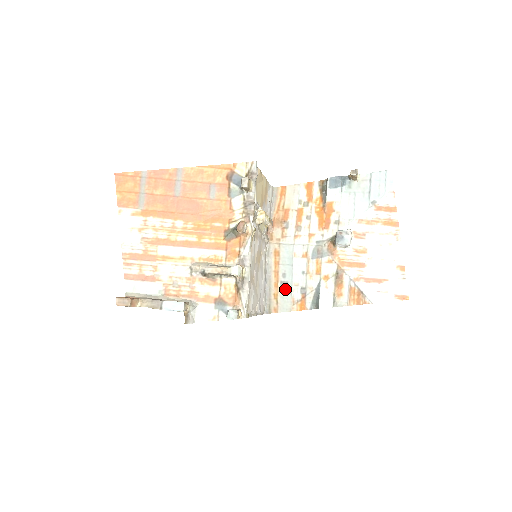
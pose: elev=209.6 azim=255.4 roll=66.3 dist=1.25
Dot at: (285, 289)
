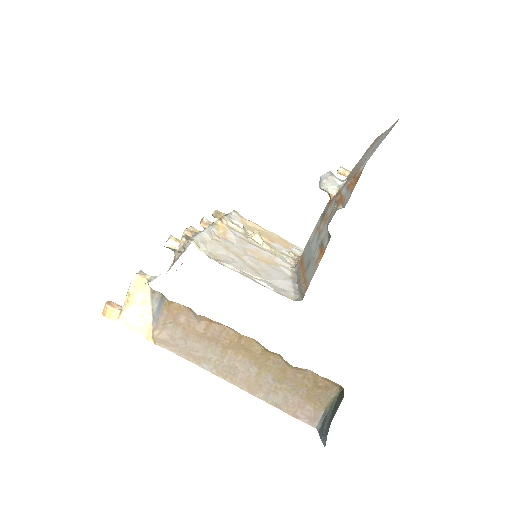
Dot at: (309, 266)
